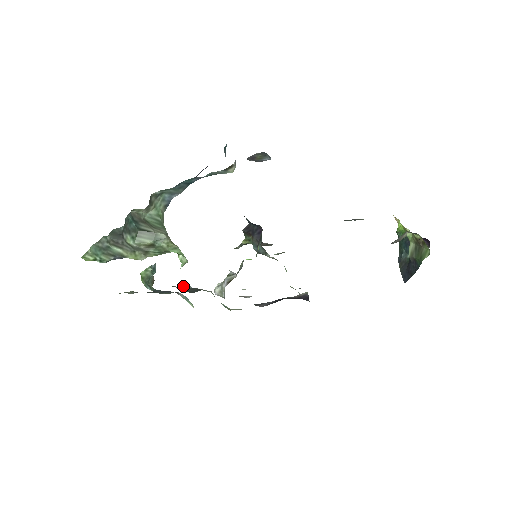
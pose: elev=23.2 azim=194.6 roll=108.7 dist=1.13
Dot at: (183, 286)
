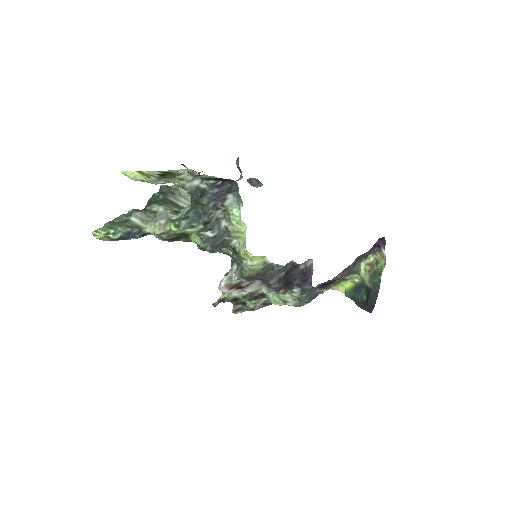
Dot at: (218, 220)
